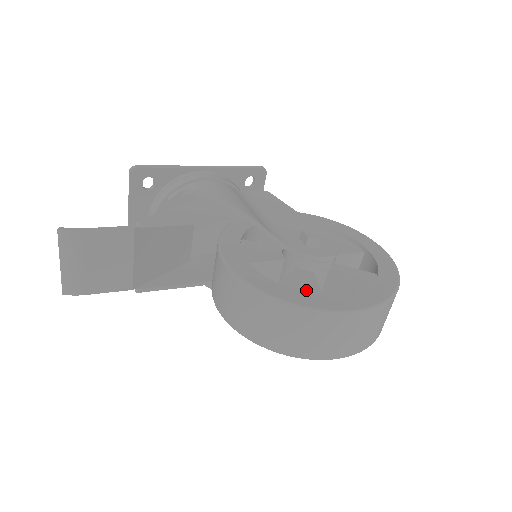
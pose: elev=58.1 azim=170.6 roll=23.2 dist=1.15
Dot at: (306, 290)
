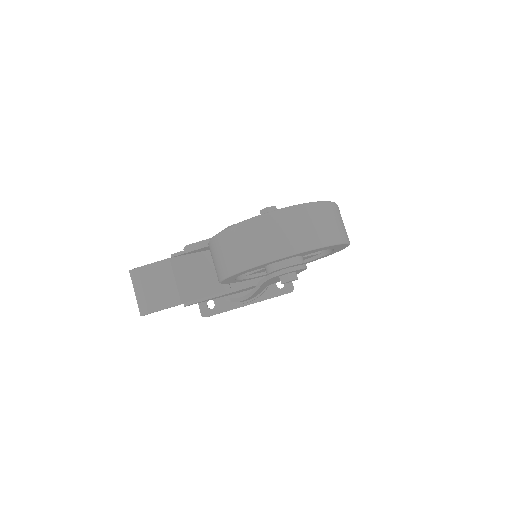
Dot at: occluded
